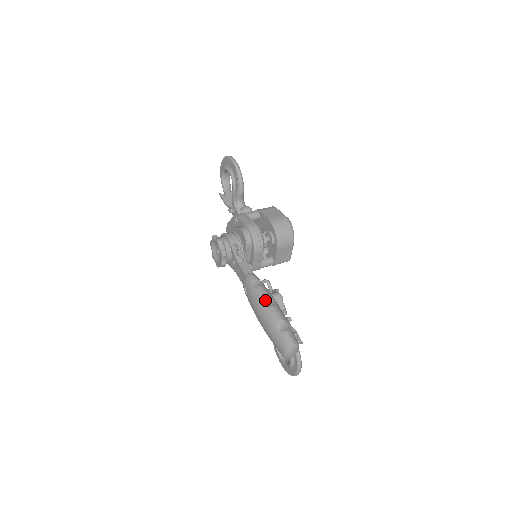
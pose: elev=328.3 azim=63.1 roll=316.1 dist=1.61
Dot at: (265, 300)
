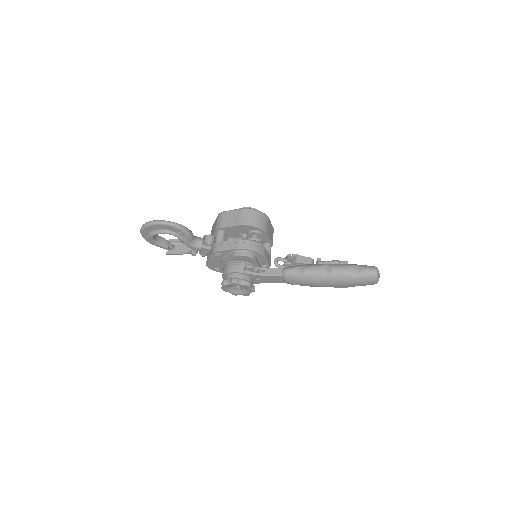
Dot at: (322, 272)
